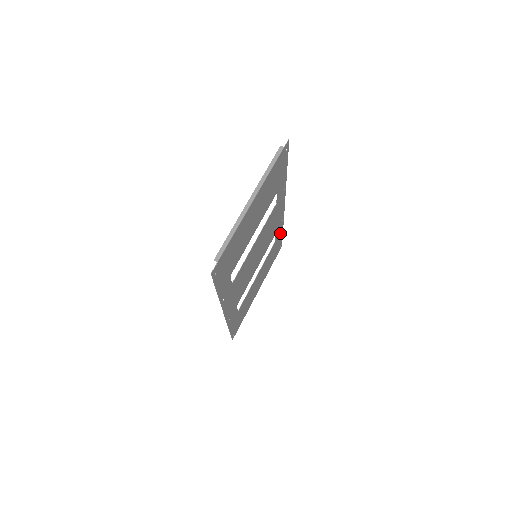
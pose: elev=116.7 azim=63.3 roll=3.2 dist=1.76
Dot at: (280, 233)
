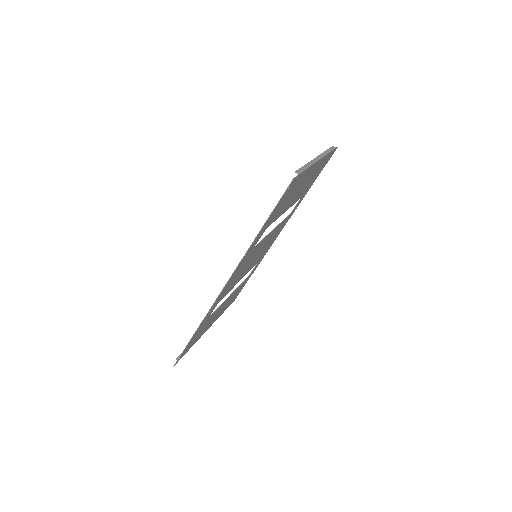
Dot at: (252, 273)
